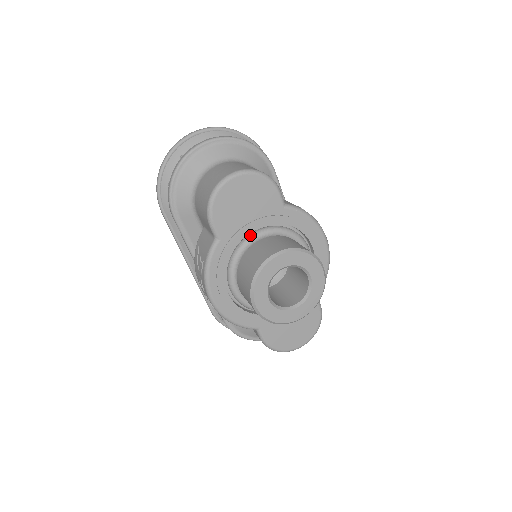
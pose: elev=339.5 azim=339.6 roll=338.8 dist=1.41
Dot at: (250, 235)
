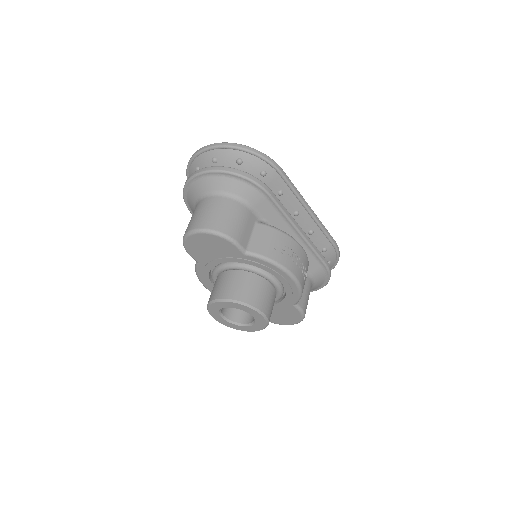
Dot at: (221, 265)
